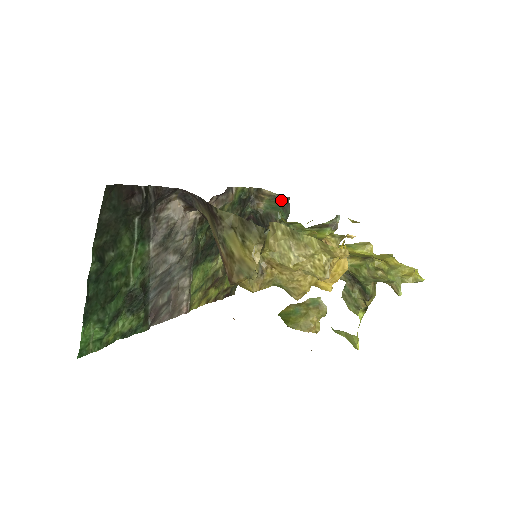
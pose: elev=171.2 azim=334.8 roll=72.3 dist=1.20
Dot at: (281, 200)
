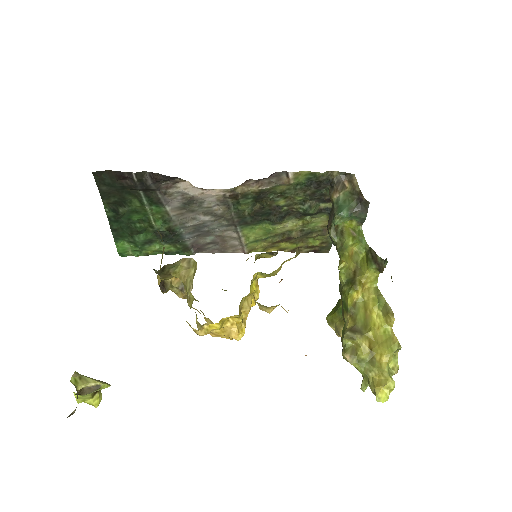
Dot at: (360, 200)
